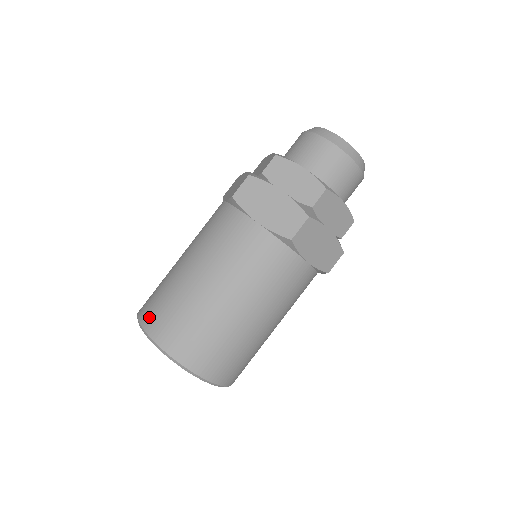
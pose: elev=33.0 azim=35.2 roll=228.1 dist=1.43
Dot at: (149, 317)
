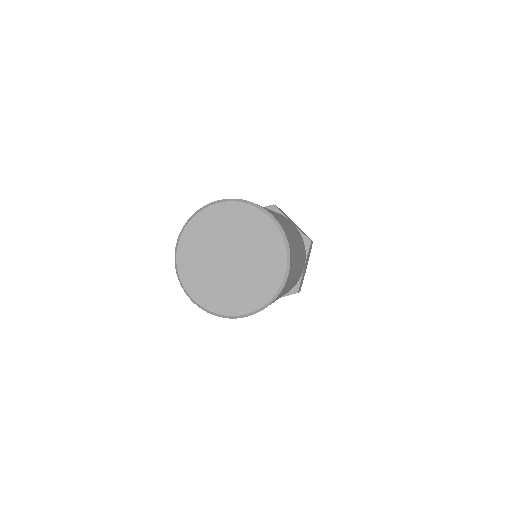
Dot at: occluded
